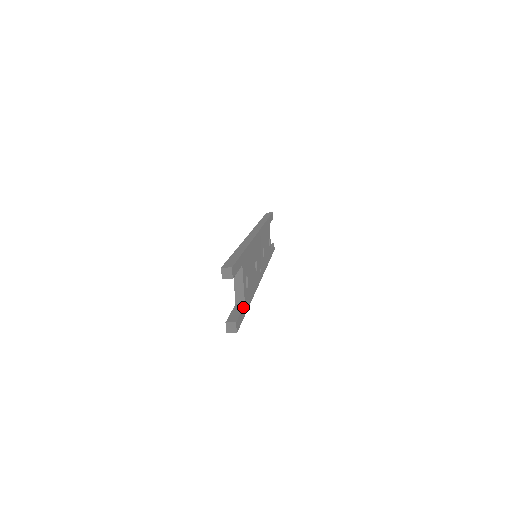
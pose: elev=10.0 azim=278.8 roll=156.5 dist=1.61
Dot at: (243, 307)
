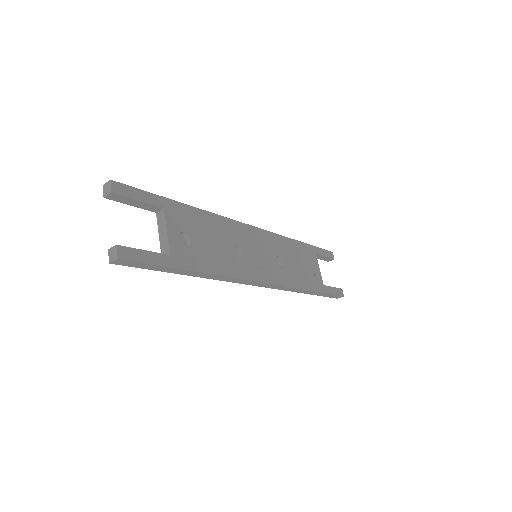
Dot at: (161, 253)
